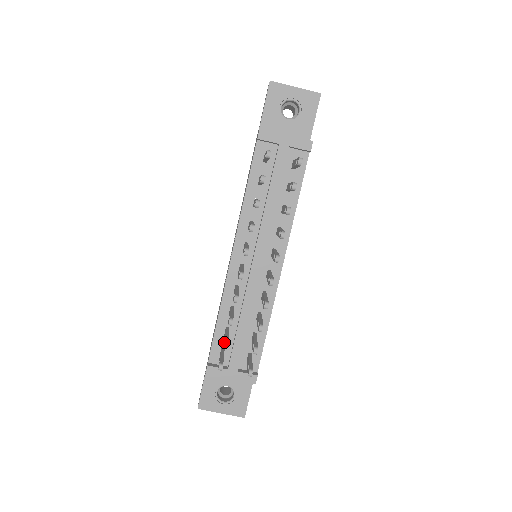
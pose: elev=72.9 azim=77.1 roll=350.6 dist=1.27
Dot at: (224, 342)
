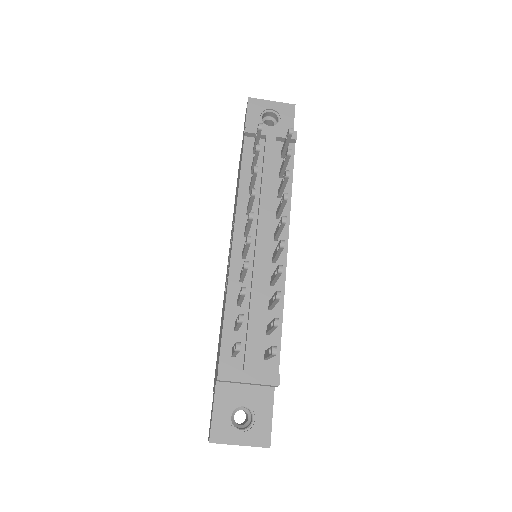
Dot at: (239, 314)
